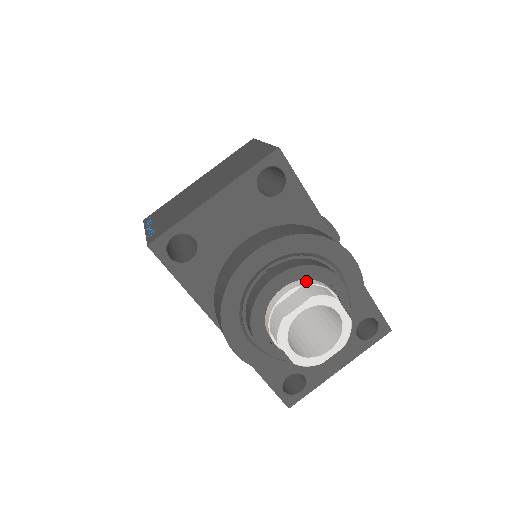
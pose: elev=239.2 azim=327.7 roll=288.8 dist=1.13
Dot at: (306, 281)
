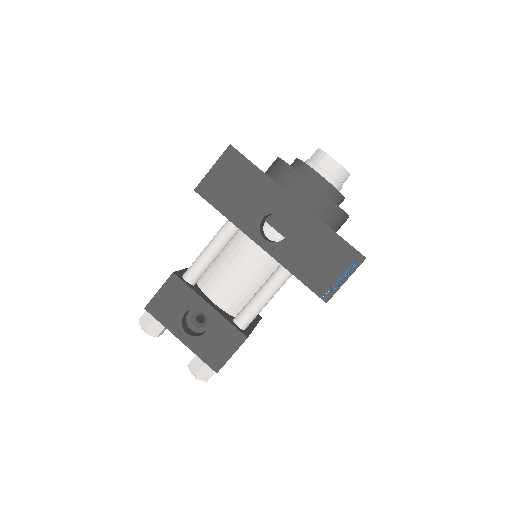
Dot at: occluded
